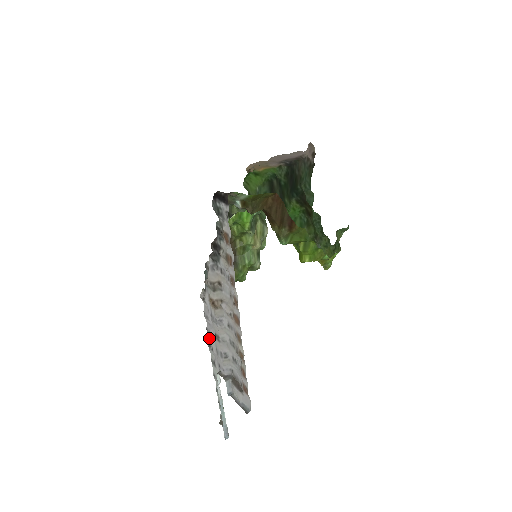
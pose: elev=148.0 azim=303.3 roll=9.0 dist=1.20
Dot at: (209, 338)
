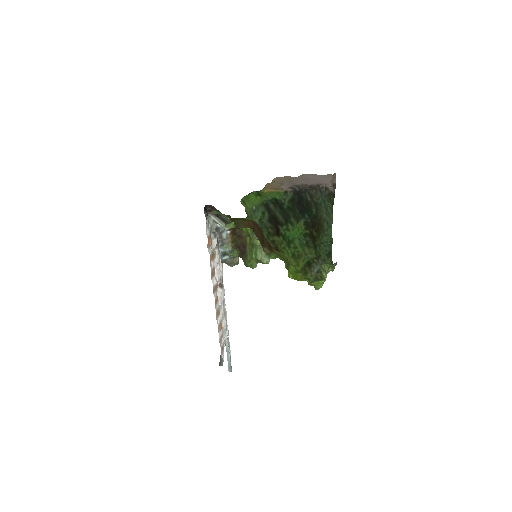
Dot at: occluded
